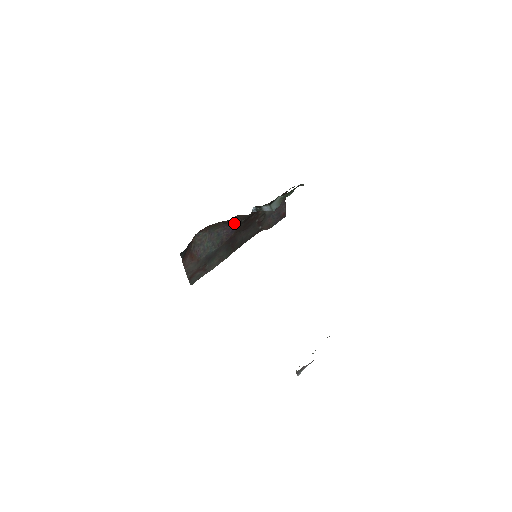
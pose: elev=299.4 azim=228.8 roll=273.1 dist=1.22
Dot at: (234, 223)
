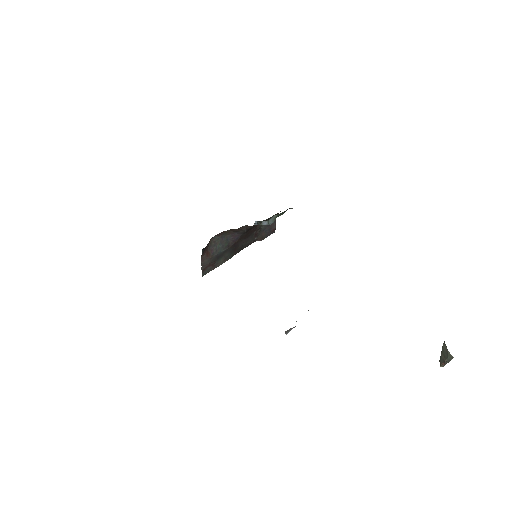
Dot at: (240, 232)
